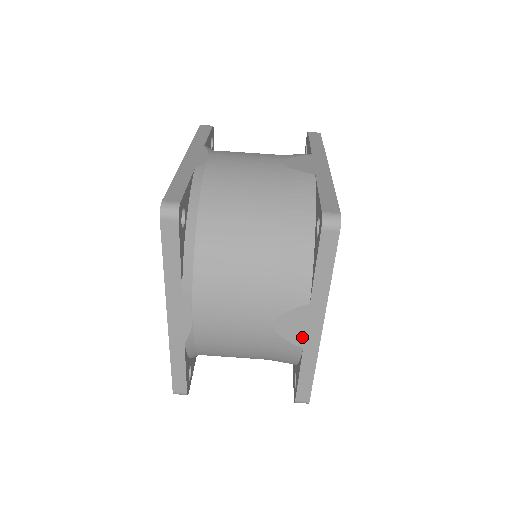
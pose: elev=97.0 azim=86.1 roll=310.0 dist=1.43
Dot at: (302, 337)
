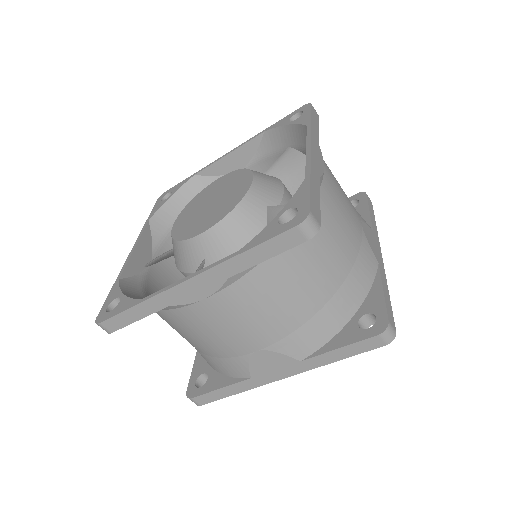
Dot at: (262, 372)
